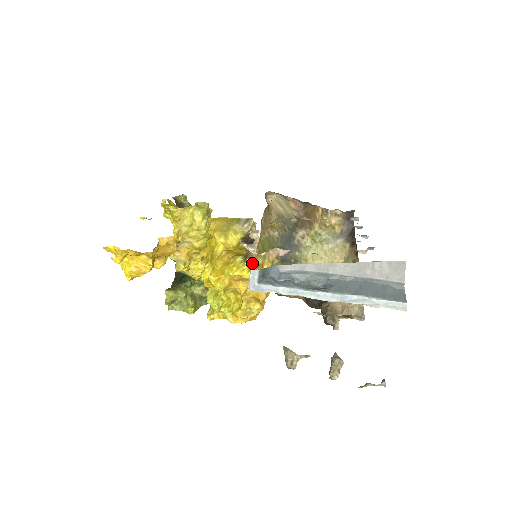
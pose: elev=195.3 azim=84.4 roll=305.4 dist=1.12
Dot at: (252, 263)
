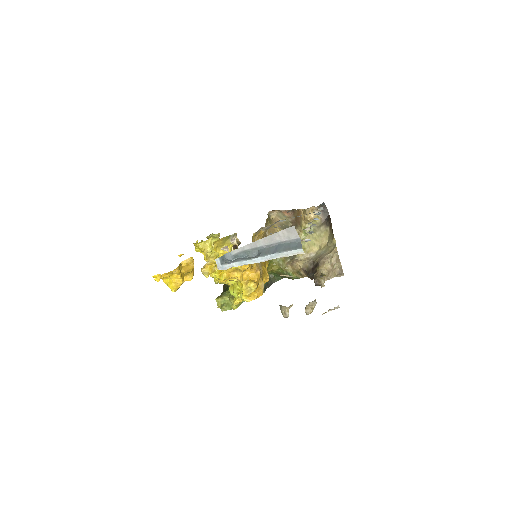
Dot at: occluded
